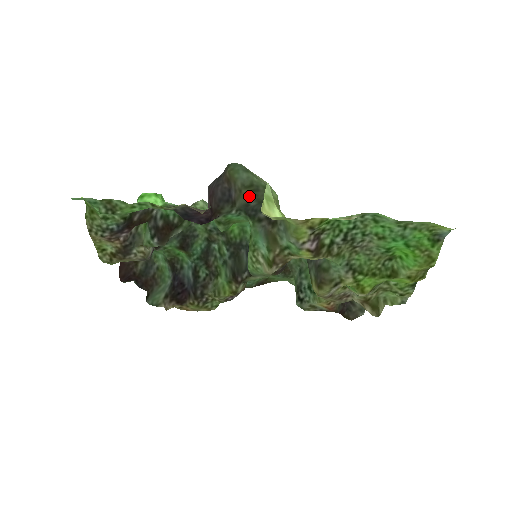
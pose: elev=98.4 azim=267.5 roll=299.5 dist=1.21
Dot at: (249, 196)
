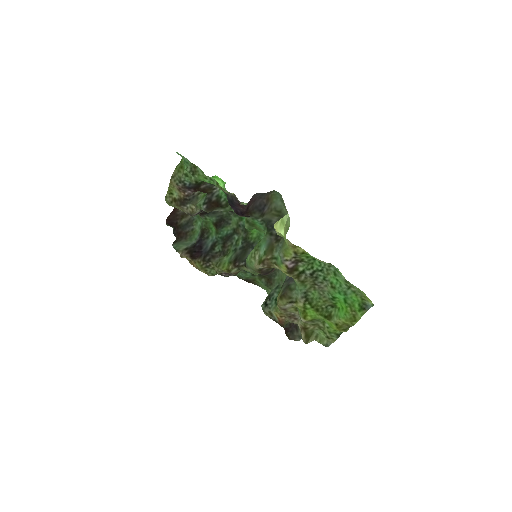
Dot at: (275, 217)
